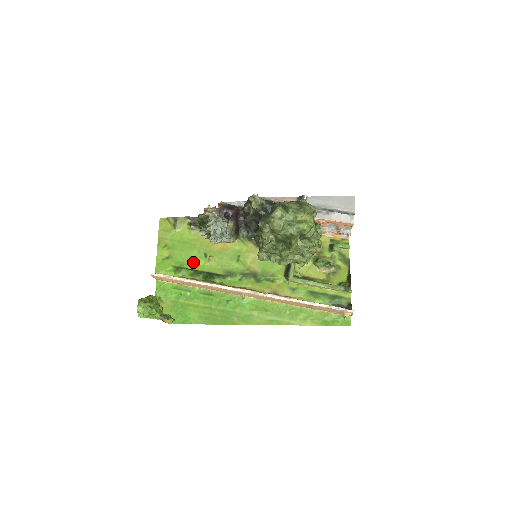
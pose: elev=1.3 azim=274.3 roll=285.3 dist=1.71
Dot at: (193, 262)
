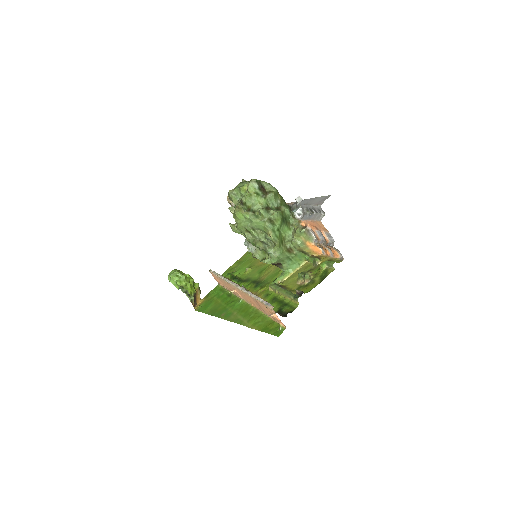
Dot at: (240, 272)
